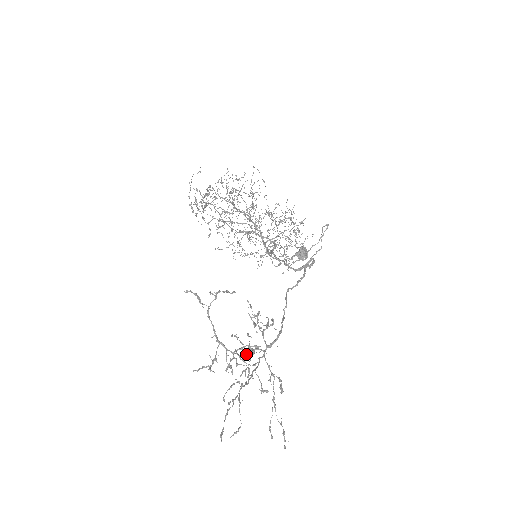
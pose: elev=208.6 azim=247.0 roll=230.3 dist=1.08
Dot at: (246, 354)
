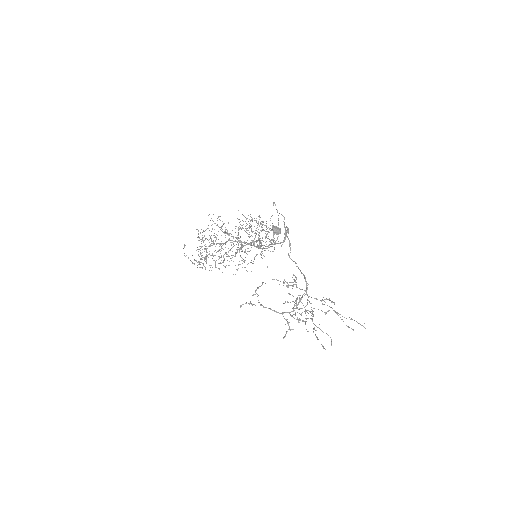
Dot at: occluded
